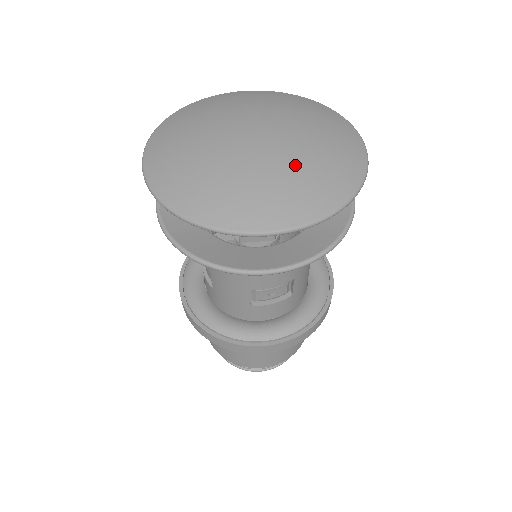
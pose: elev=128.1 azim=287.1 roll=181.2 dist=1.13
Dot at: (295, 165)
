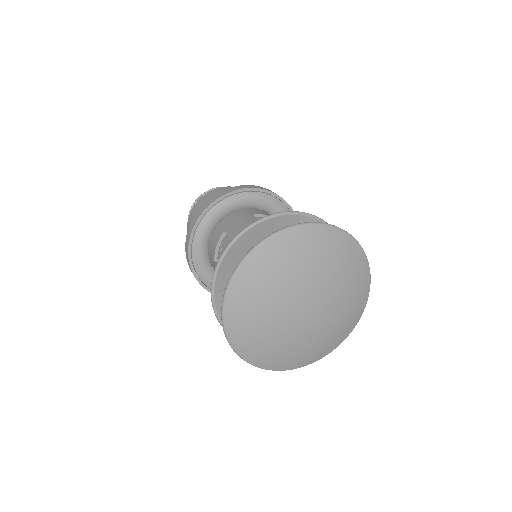
Dot at: (344, 299)
